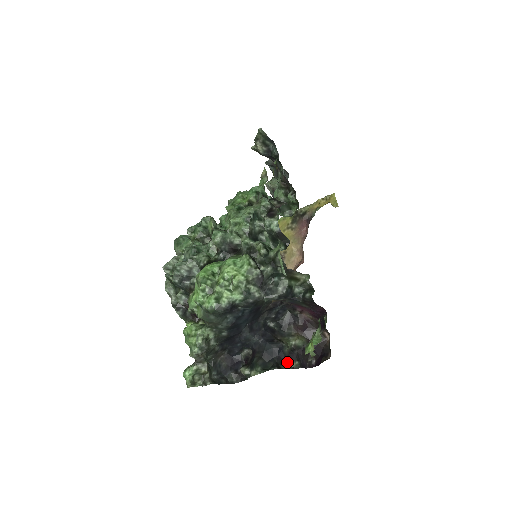
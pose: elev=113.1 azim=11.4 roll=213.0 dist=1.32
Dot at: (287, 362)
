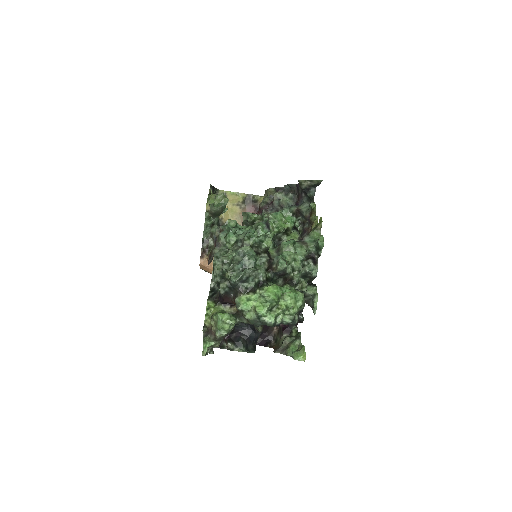
Dot at: occluded
